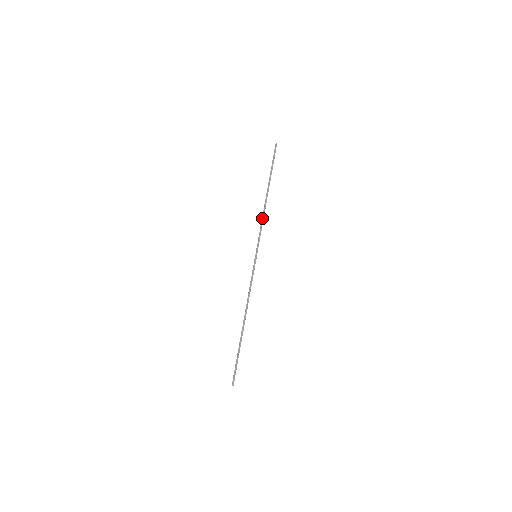
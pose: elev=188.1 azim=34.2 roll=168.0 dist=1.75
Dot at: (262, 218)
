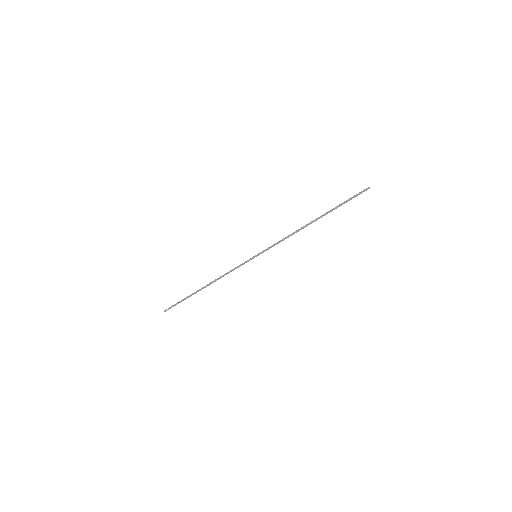
Dot at: (289, 236)
